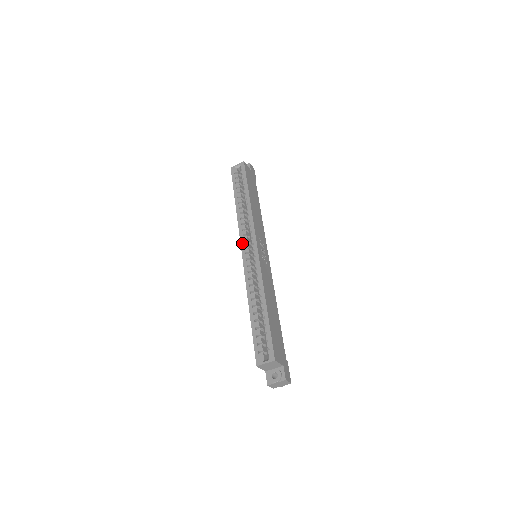
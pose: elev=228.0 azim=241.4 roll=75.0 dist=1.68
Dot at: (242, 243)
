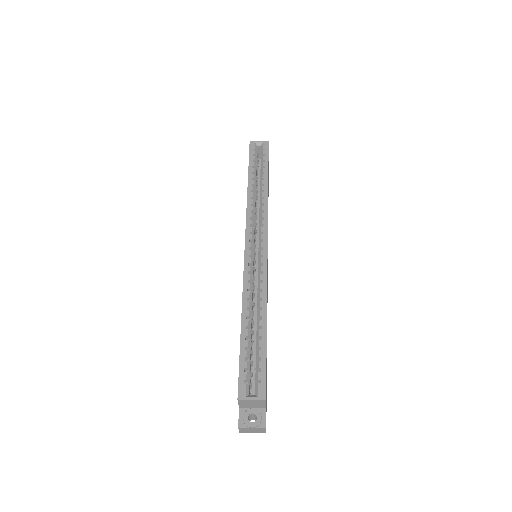
Dot at: (248, 234)
